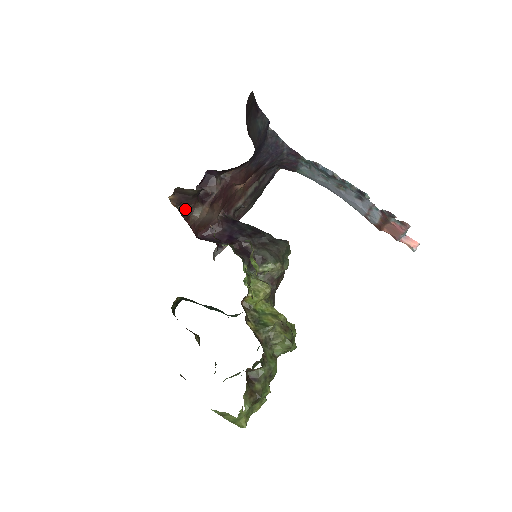
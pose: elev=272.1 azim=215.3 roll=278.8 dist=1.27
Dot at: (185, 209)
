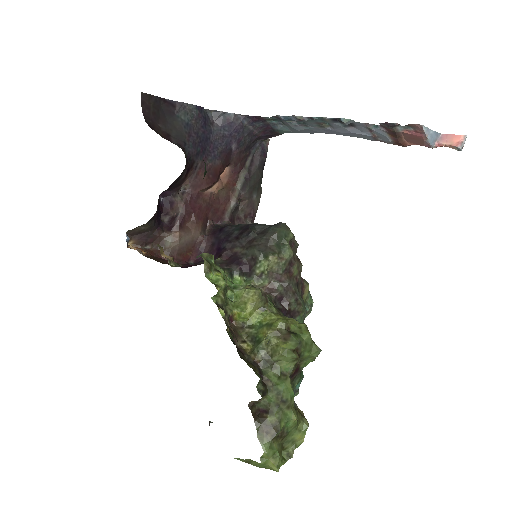
Dot at: (155, 246)
